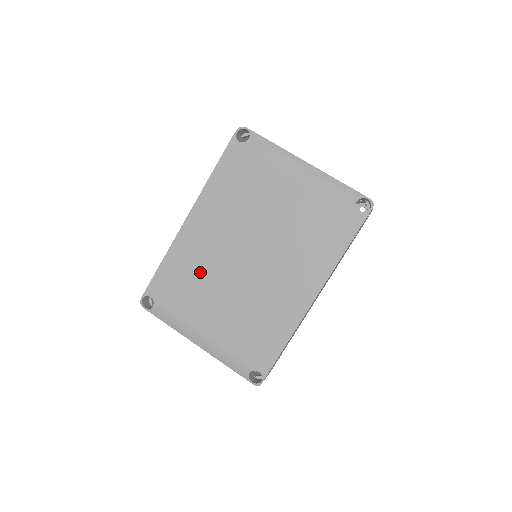
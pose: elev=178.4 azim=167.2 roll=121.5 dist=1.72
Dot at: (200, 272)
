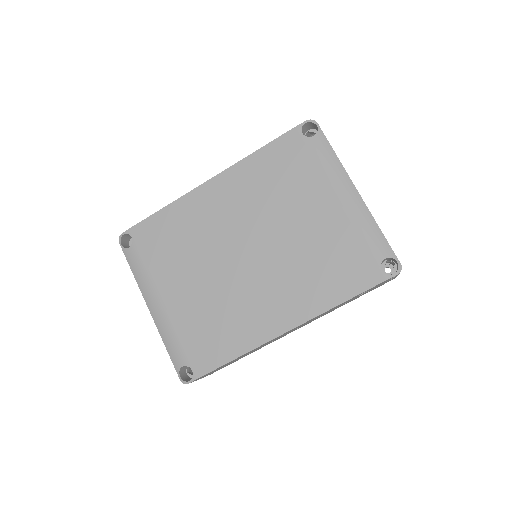
Dot at: (192, 240)
